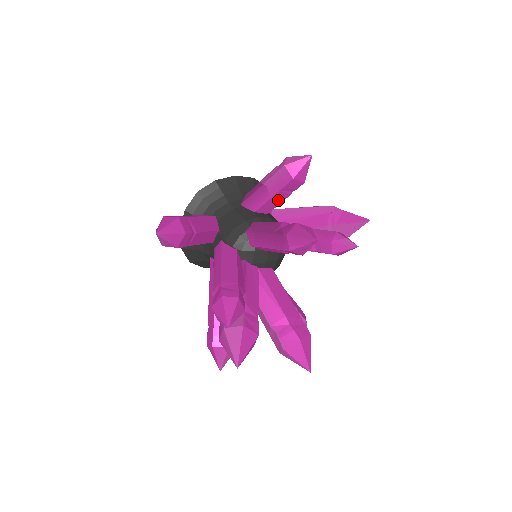
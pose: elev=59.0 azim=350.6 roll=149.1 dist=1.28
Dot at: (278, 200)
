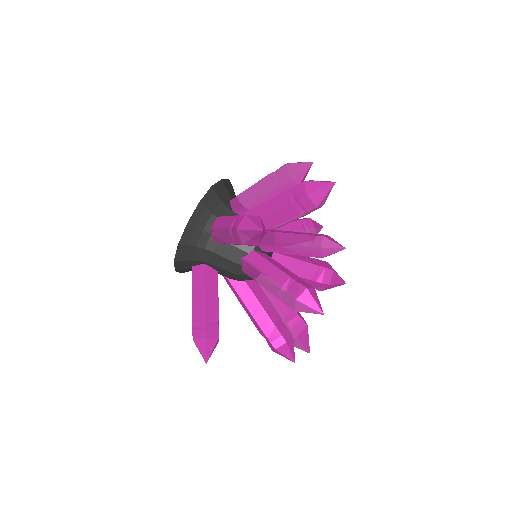
Dot at: occluded
